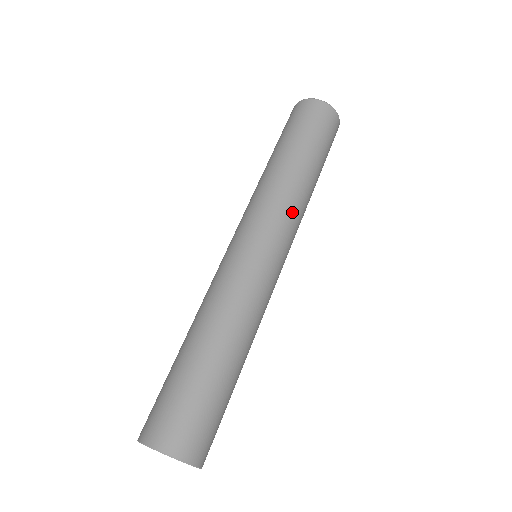
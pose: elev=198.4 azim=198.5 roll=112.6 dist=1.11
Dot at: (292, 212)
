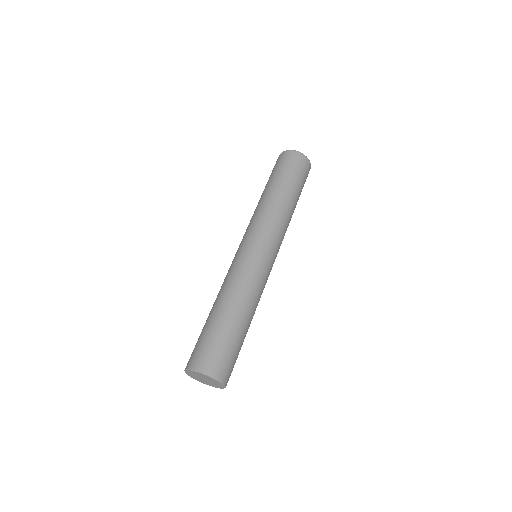
Dot at: (280, 226)
